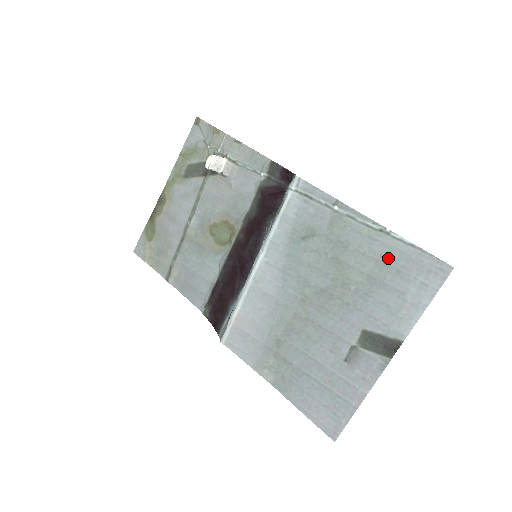
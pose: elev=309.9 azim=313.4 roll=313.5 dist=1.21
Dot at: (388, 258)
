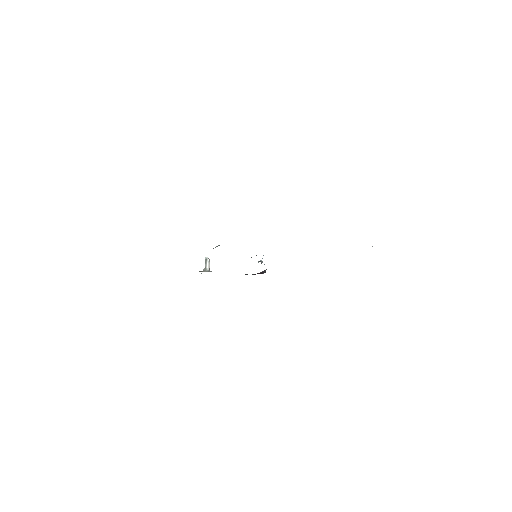
Dot at: occluded
